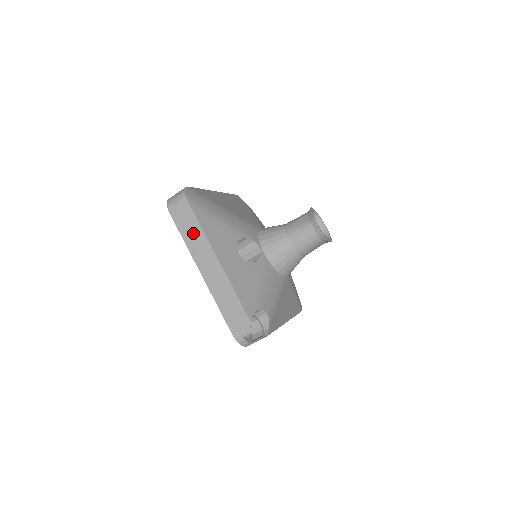
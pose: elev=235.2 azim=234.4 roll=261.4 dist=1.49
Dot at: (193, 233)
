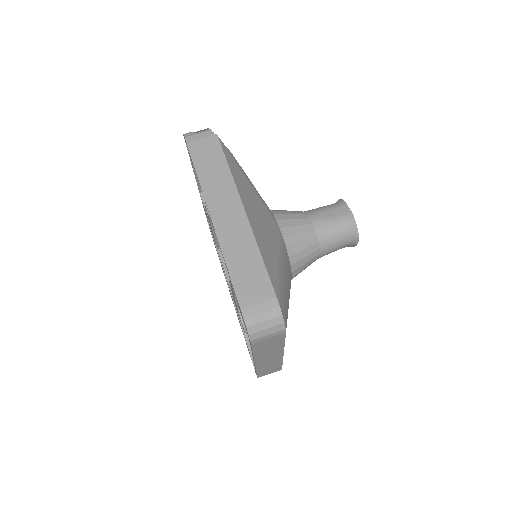
Dot at: occluded
